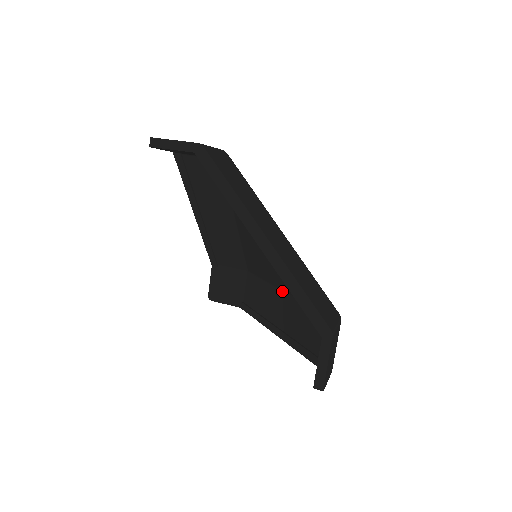
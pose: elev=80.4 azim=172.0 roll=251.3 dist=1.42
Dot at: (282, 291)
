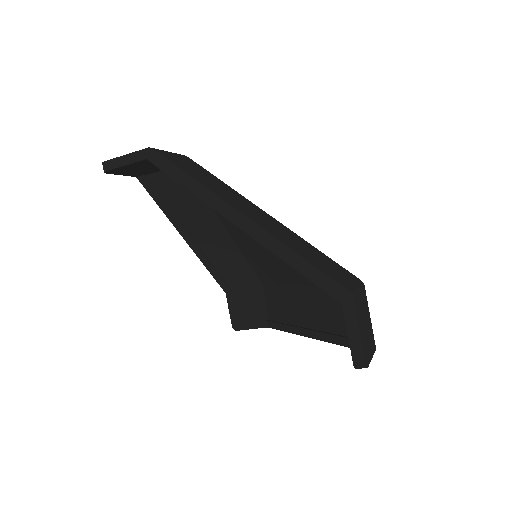
Dot at: (228, 233)
